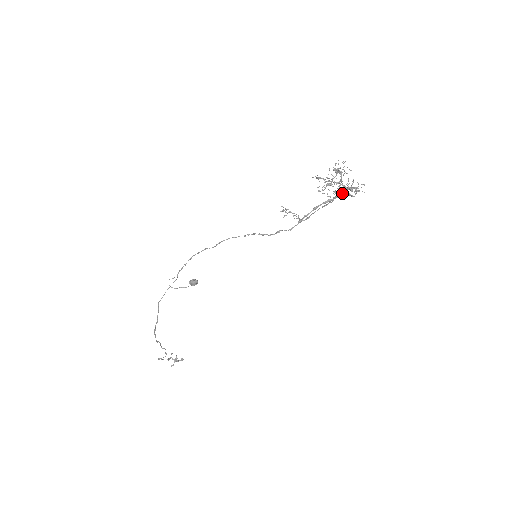
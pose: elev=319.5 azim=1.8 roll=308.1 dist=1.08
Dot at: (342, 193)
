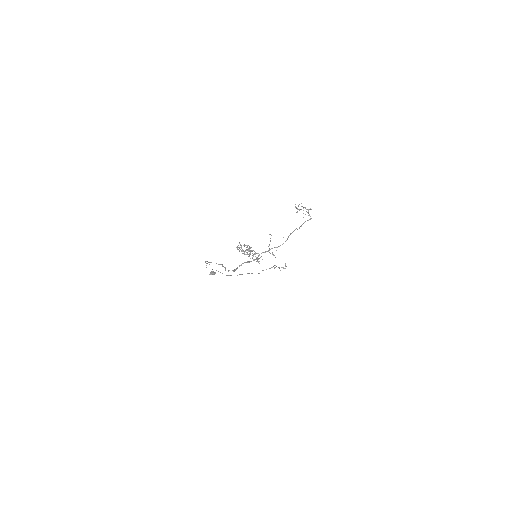
Dot at: (257, 257)
